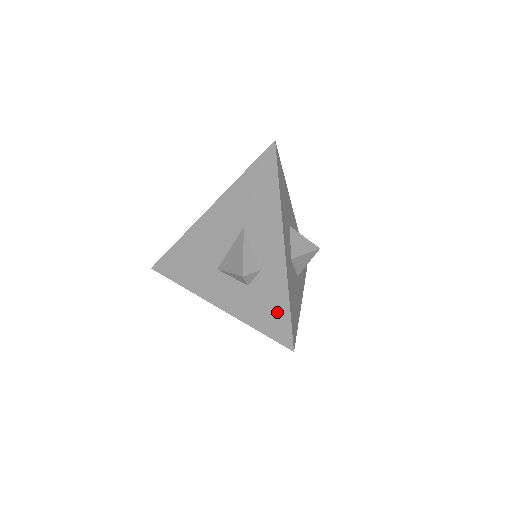
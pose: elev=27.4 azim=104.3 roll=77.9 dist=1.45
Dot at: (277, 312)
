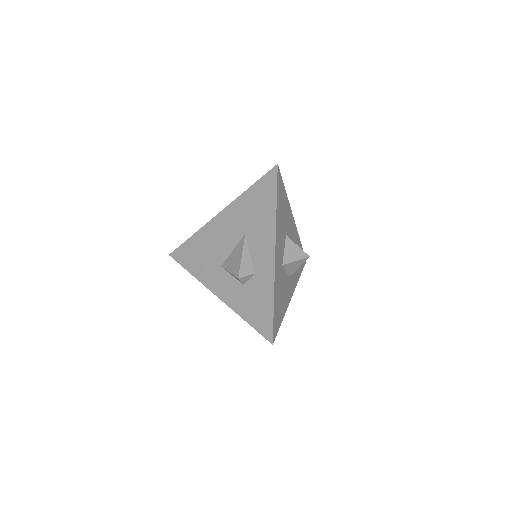
Dot at: (263, 310)
